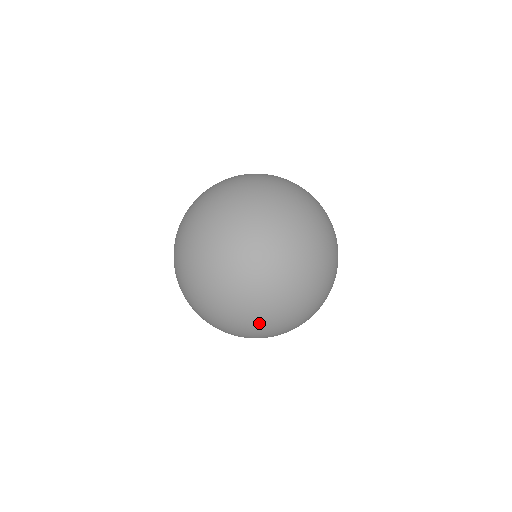
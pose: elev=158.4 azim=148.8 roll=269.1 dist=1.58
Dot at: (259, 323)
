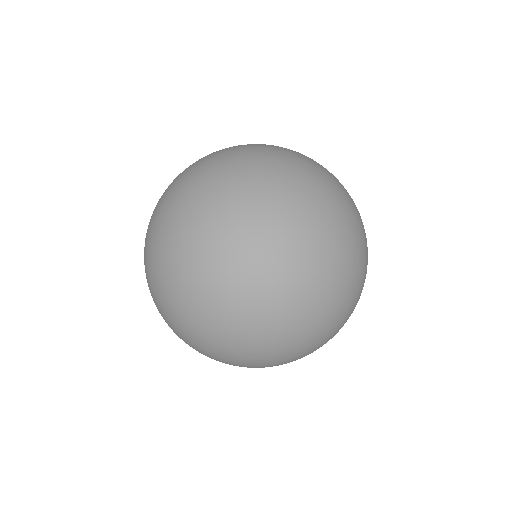
Dot at: (191, 248)
